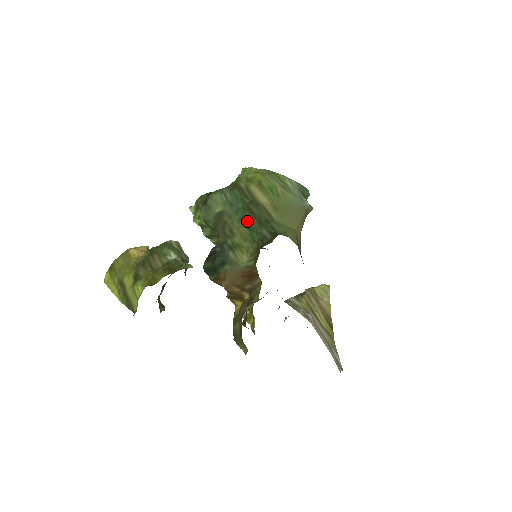
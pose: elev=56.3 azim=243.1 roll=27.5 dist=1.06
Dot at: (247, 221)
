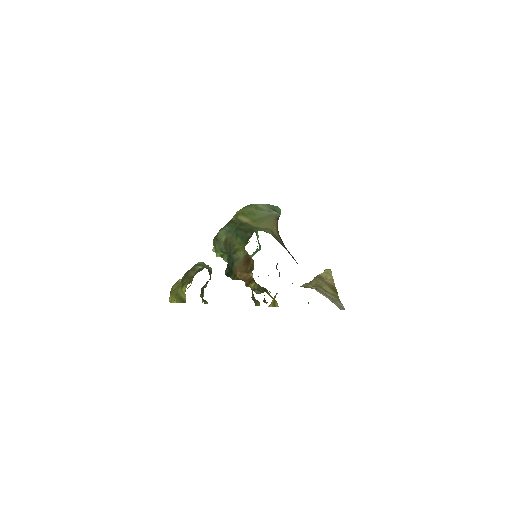
Dot at: (239, 235)
